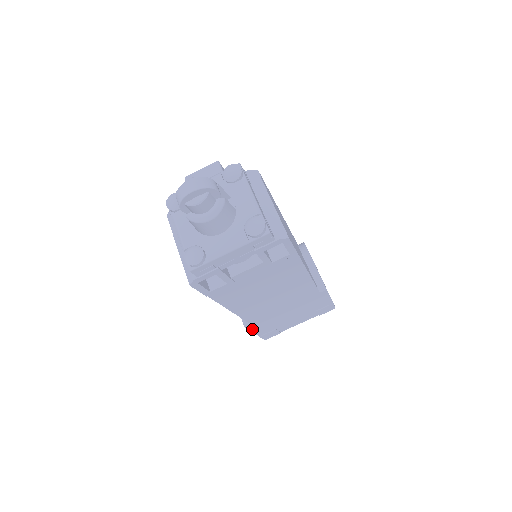
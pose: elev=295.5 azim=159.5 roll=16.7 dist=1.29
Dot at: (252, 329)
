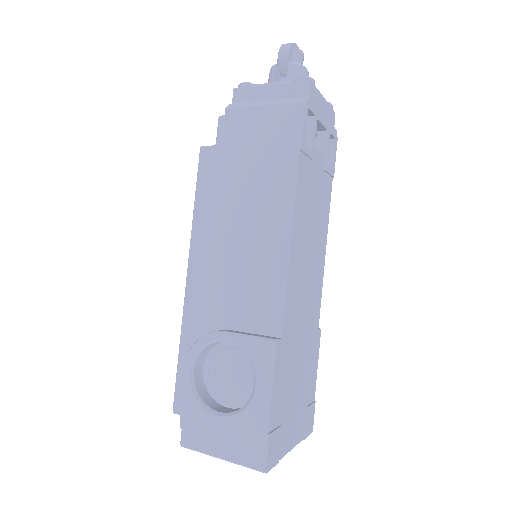
Dot at: (275, 371)
